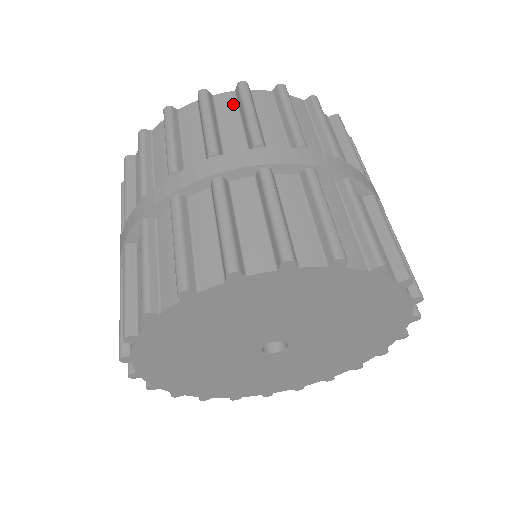
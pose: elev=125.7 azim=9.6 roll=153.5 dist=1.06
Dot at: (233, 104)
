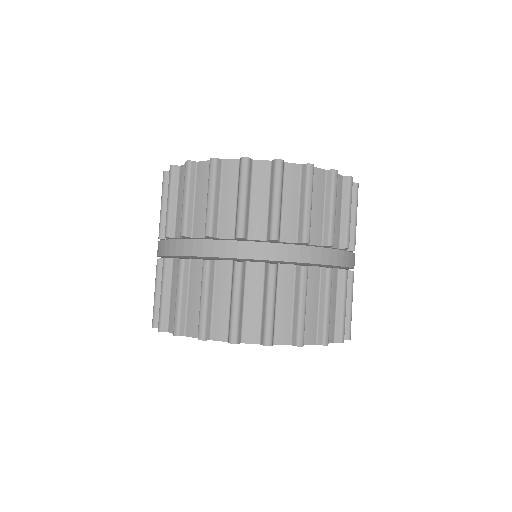
Dot at: occluded
